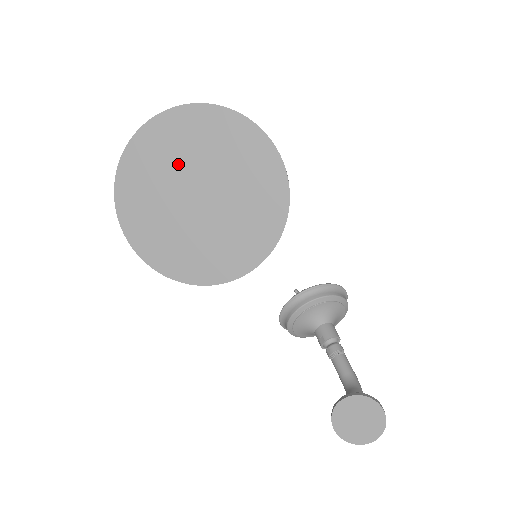
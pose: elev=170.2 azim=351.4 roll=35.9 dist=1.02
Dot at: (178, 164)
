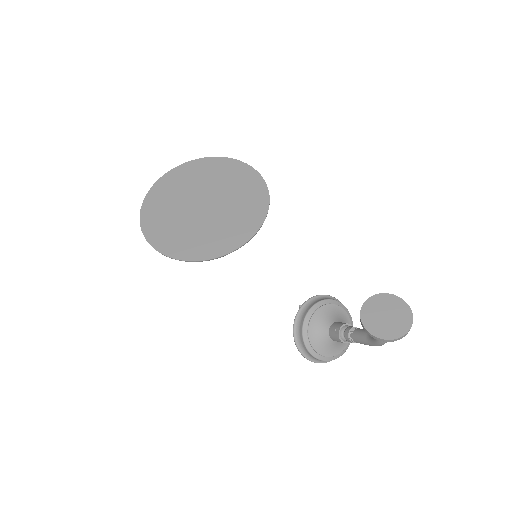
Dot at: (185, 192)
